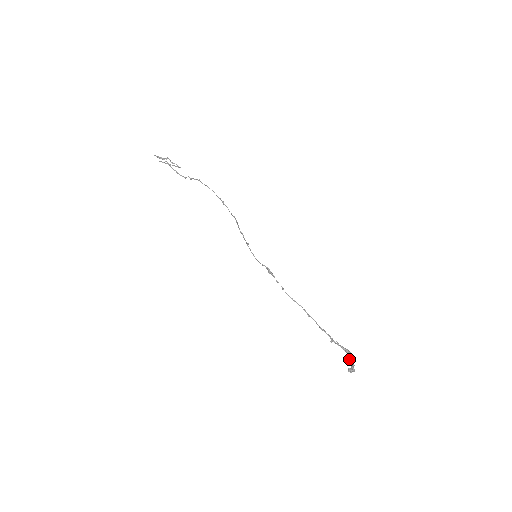
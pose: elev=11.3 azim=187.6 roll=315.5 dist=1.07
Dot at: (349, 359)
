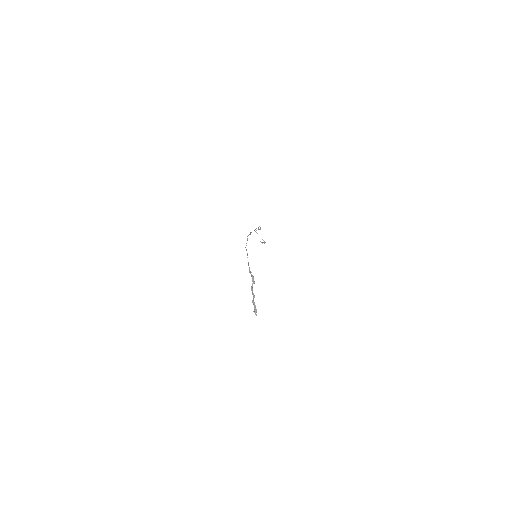
Dot at: (252, 285)
